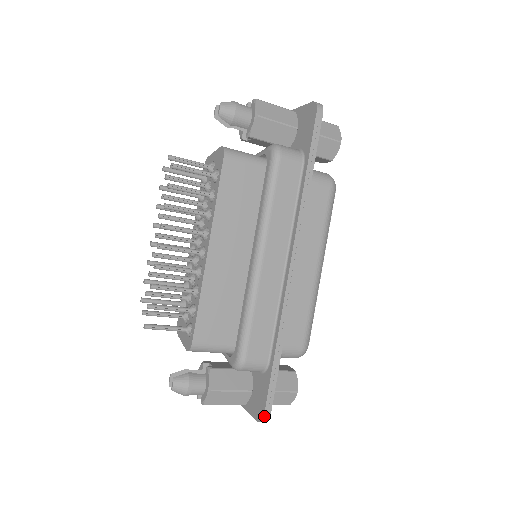
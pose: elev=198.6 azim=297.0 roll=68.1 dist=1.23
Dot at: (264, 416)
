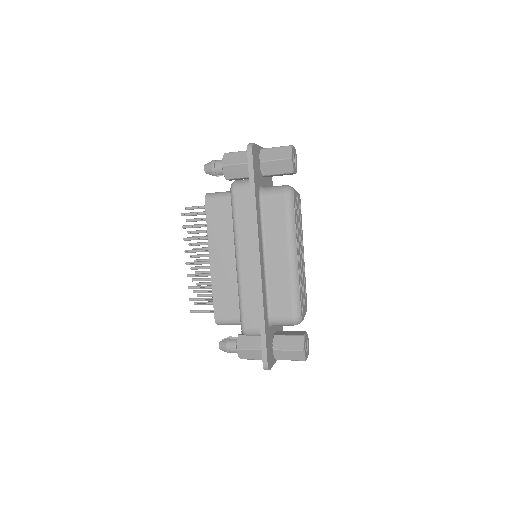
Dot at: (263, 366)
